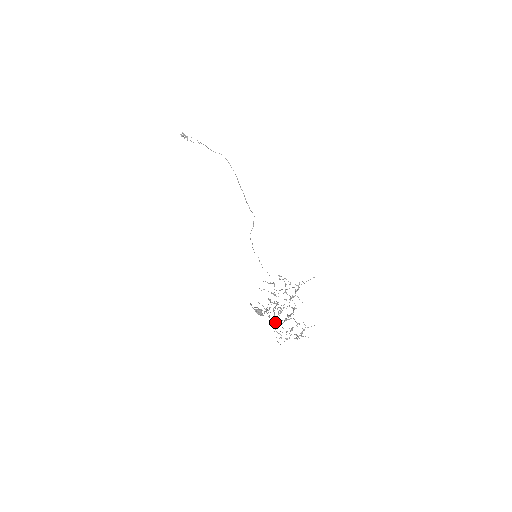
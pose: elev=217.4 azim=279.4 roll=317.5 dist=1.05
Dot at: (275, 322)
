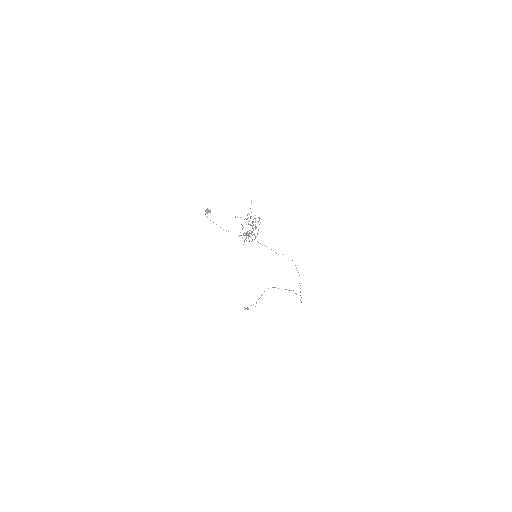
Dot at: (251, 237)
